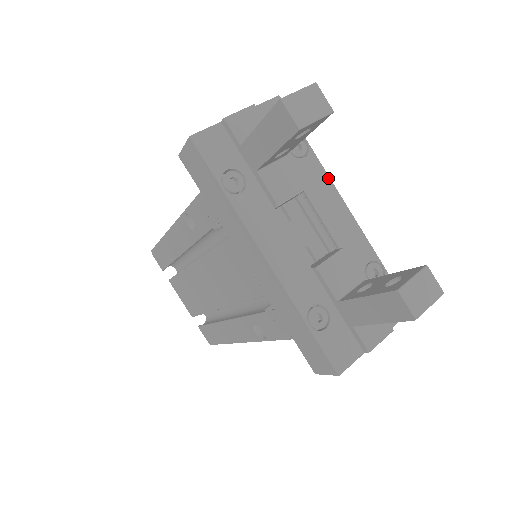
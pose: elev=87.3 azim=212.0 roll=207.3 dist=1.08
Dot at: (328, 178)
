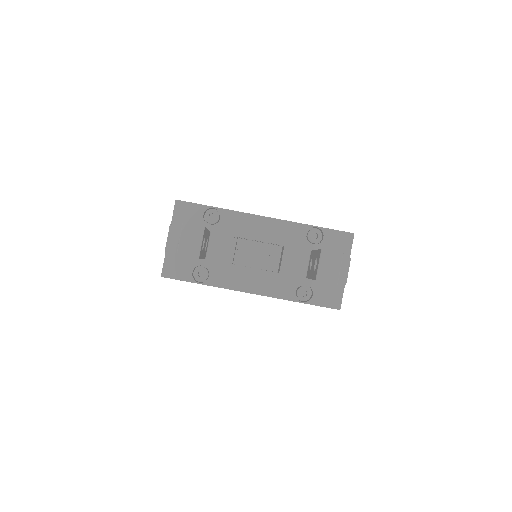
Dot at: (243, 214)
